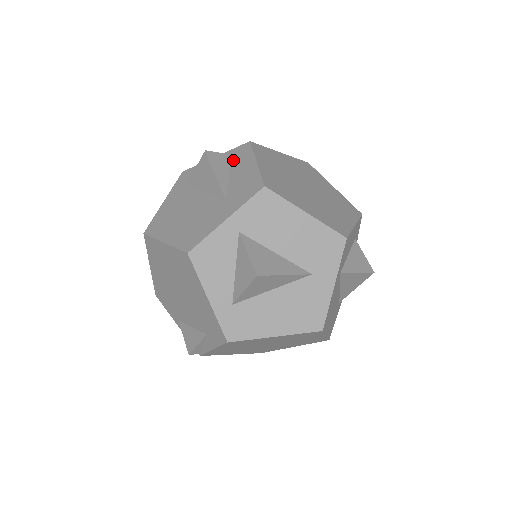
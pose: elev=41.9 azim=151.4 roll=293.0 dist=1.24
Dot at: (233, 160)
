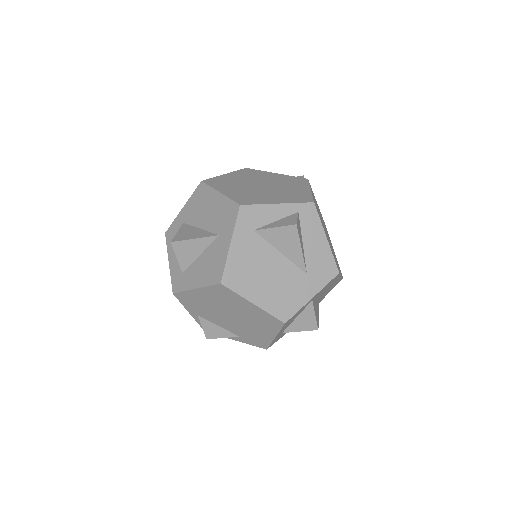
Dot at: (302, 222)
